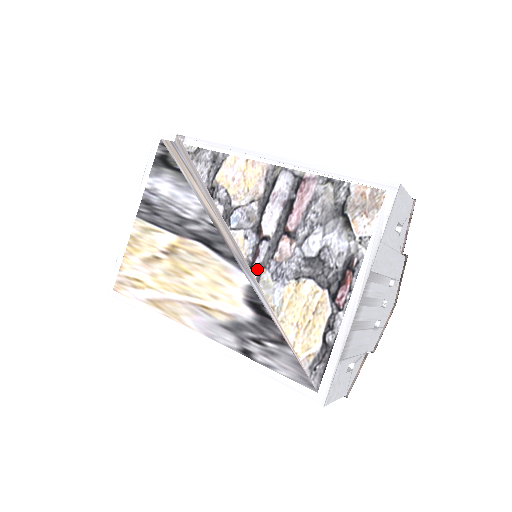
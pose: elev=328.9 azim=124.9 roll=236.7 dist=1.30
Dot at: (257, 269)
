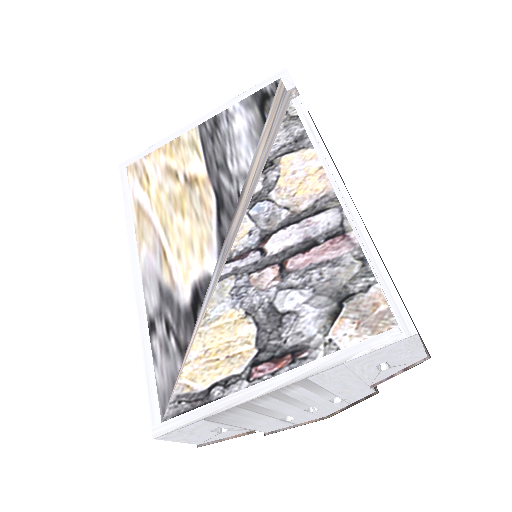
Dot at: (229, 269)
